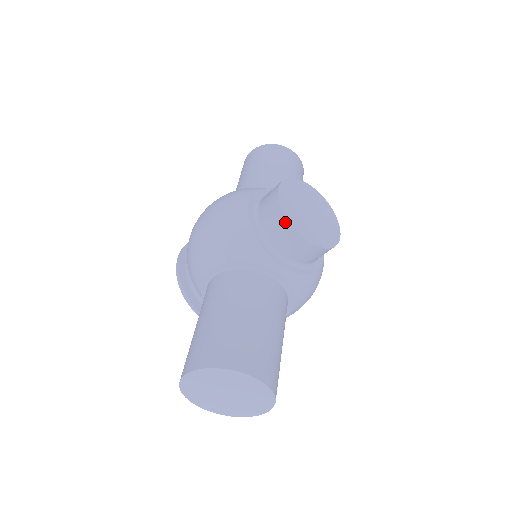
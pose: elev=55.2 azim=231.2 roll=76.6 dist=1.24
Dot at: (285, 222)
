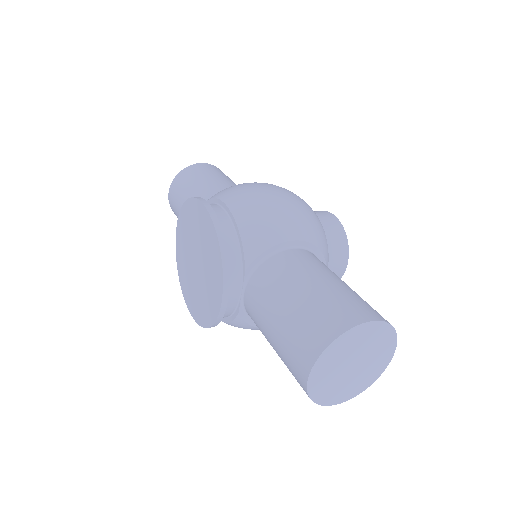
Dot at: (345, 242)
